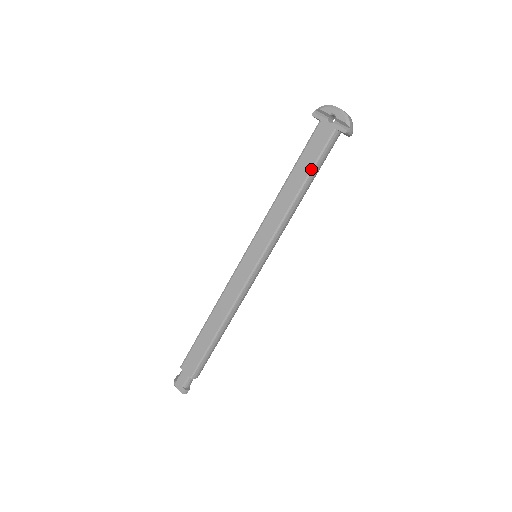
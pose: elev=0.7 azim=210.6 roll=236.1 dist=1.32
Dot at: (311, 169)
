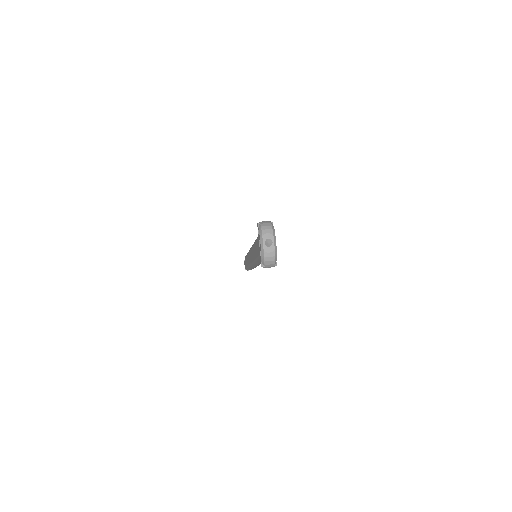
Dot at: (257, 257)
